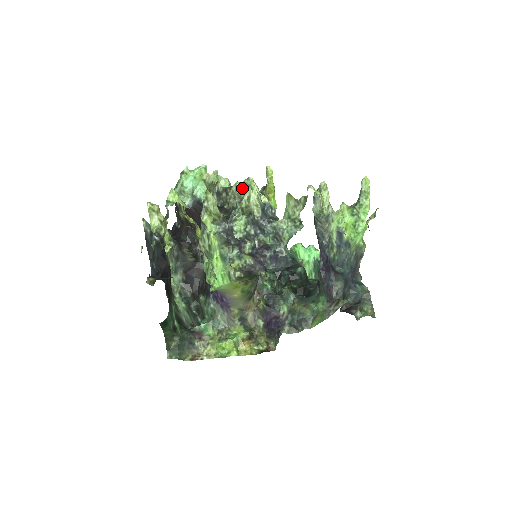
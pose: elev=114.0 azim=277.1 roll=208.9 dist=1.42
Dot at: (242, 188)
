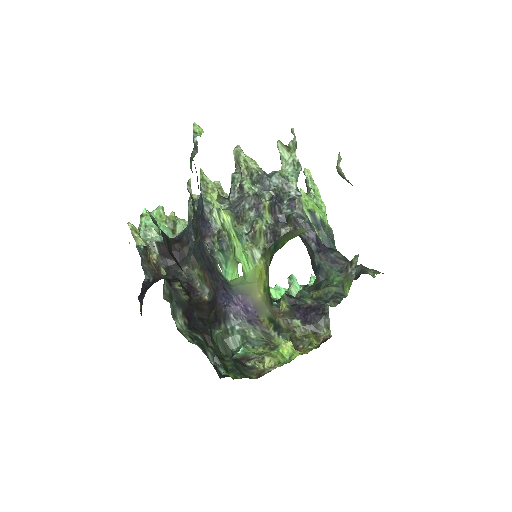
Dot at: (234, 157)
